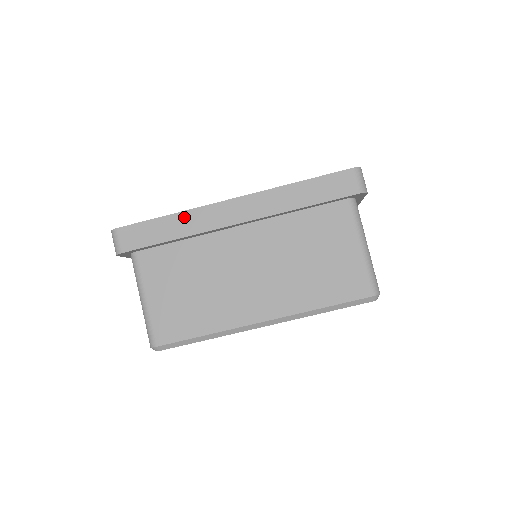
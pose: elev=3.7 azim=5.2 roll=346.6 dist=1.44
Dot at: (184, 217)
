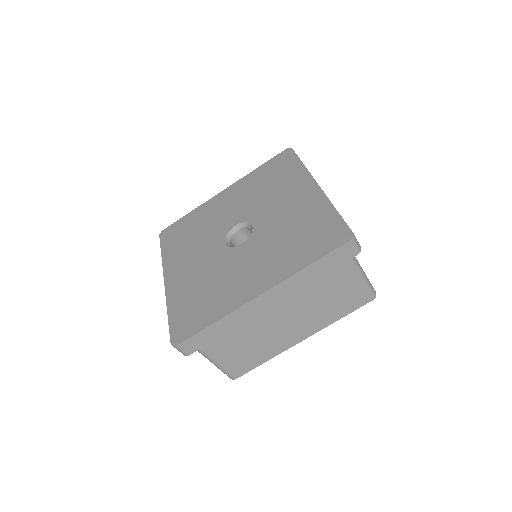
Dot at: (227, 319)
